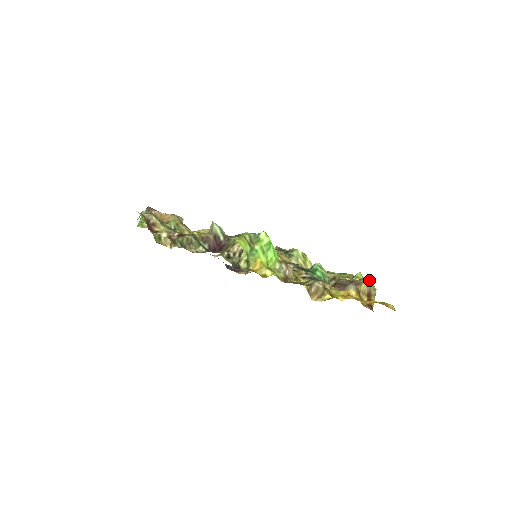
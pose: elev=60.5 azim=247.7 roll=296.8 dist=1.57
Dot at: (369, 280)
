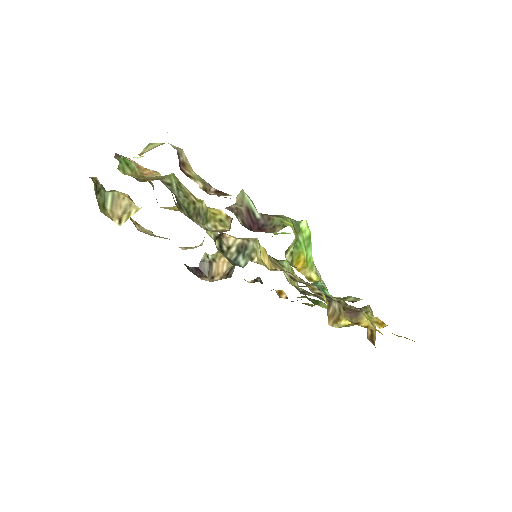
Dot at: (371, 310)
